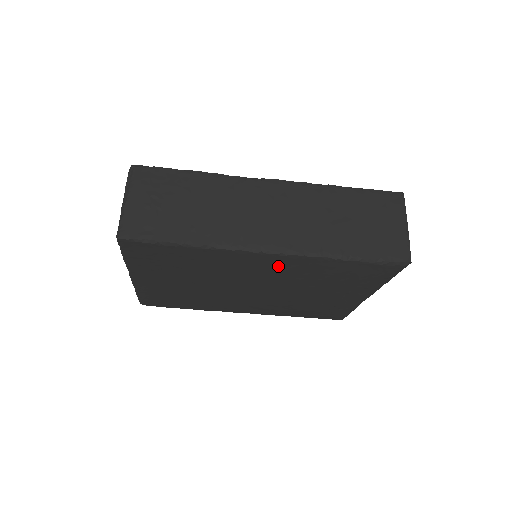
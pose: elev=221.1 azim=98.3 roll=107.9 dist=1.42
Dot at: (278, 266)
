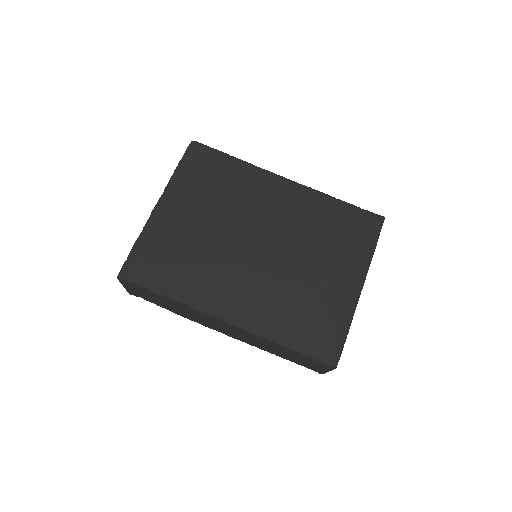
Dot at: (290, 197)
